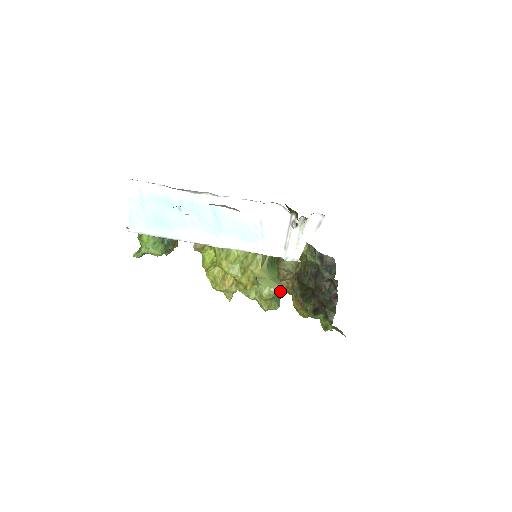
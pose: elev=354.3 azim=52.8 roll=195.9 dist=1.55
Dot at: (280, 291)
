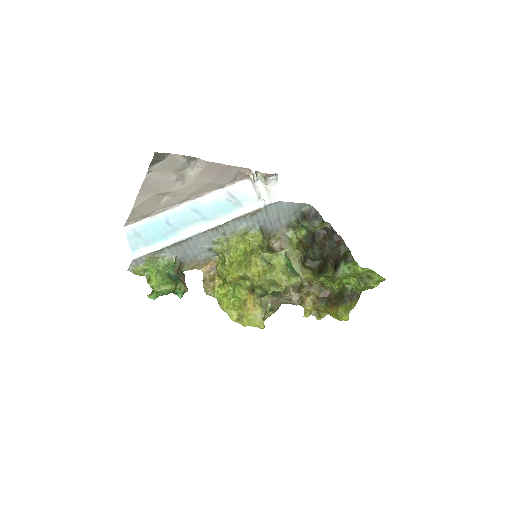
Dot at: (285, 249)
